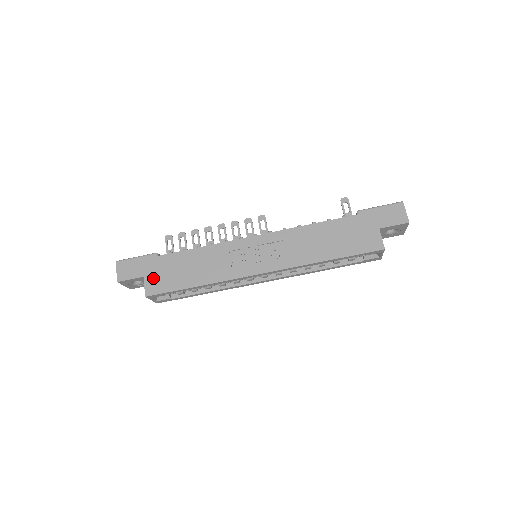
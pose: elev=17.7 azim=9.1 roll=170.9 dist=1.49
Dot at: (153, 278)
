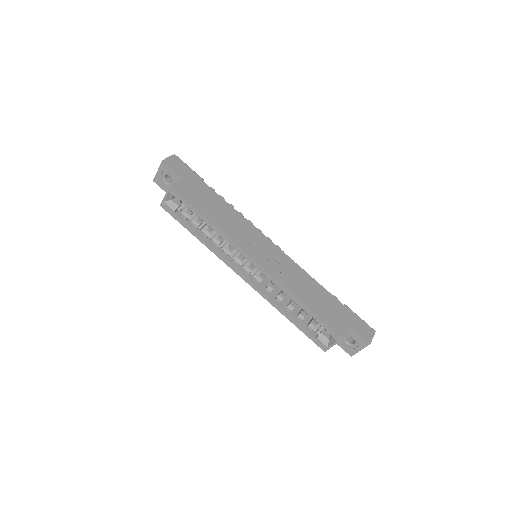
Dot at: (187, 185)
